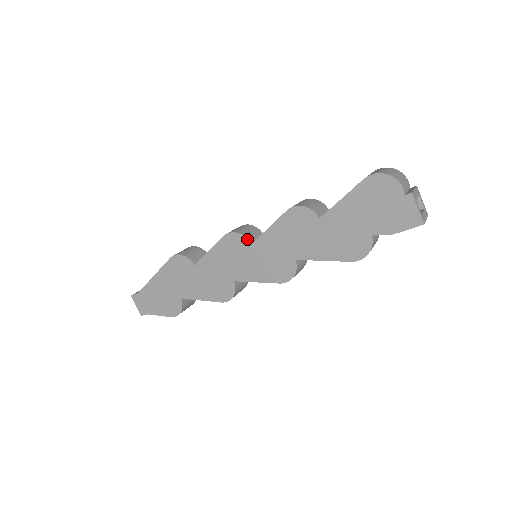
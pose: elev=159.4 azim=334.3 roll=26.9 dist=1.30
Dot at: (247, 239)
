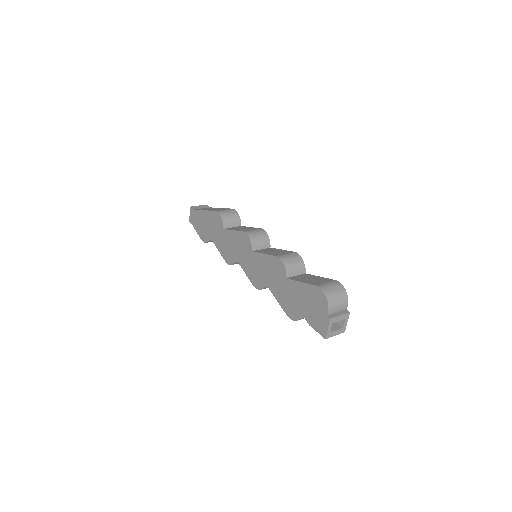
Dot at: (252, 246)
